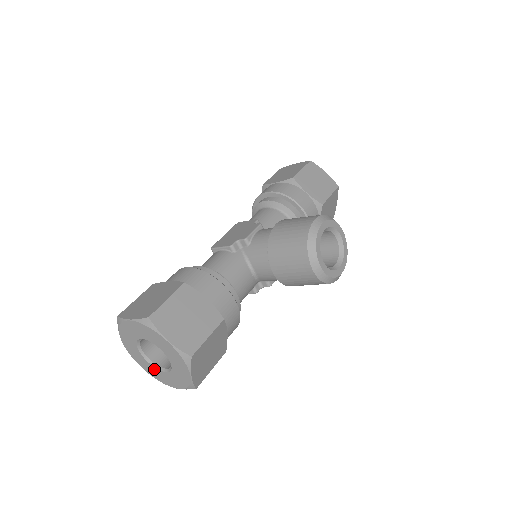
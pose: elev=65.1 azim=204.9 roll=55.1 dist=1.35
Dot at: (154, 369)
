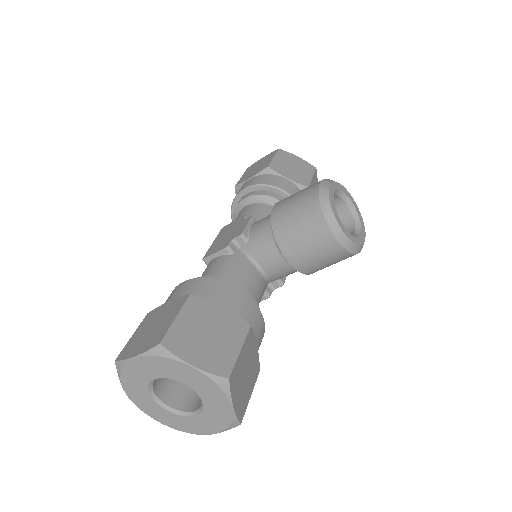
Dot at: (178, 418)
